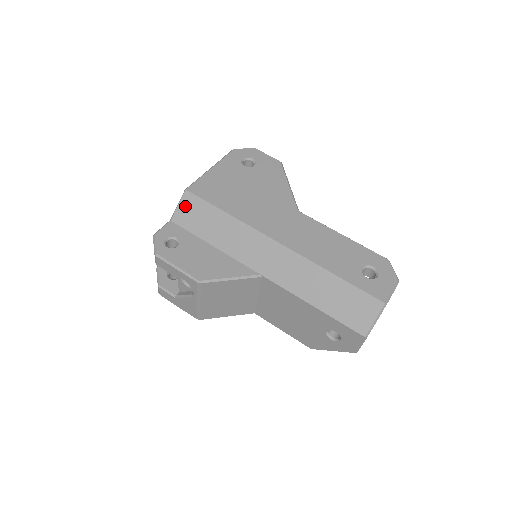
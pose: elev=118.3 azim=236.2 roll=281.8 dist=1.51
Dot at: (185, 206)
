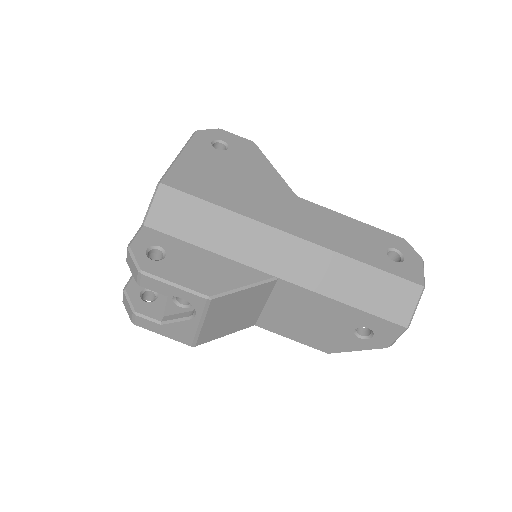
Dot at: (162, 204)
